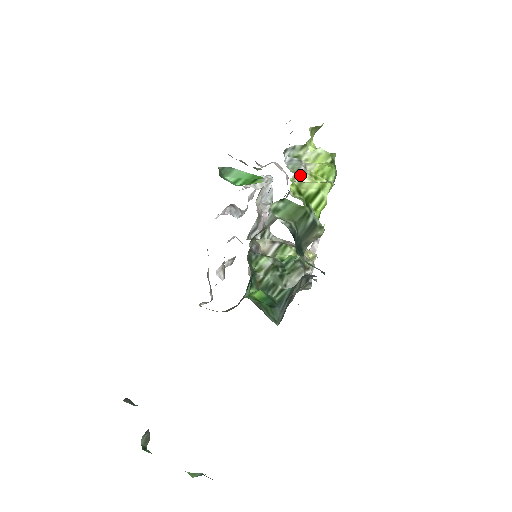
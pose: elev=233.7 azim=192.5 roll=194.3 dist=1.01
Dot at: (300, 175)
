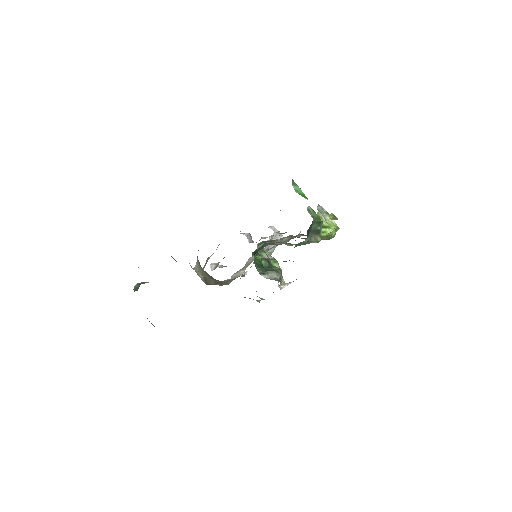
Dot at: (322, 216)
